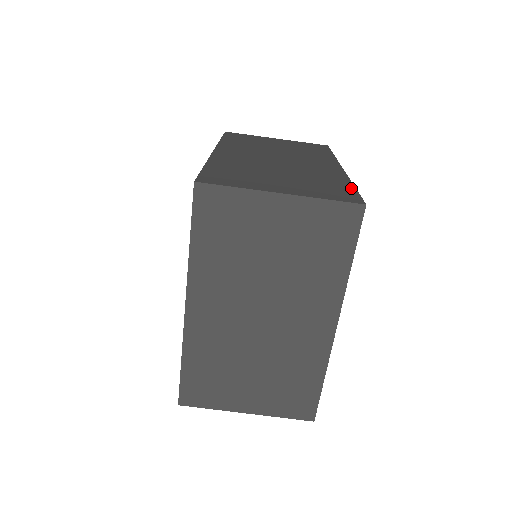
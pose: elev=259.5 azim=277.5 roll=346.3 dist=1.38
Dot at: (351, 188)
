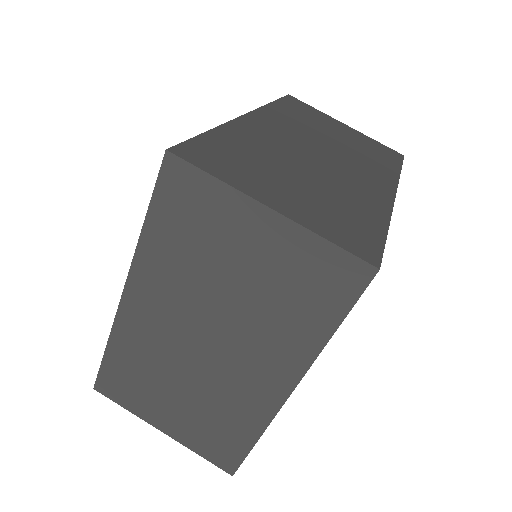
Dot at: (380, 232)
